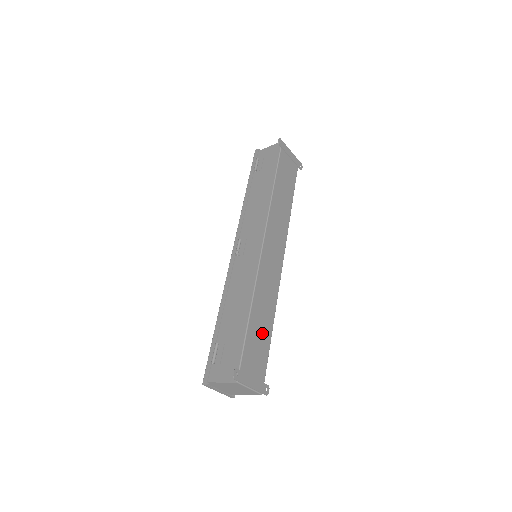
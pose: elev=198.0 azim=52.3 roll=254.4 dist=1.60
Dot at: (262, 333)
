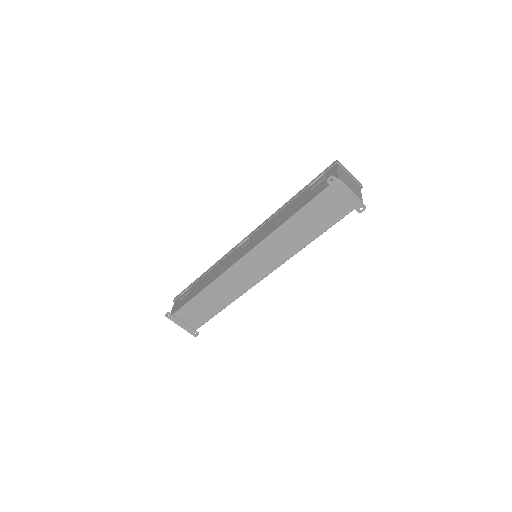
Dot at: (208, 308)
